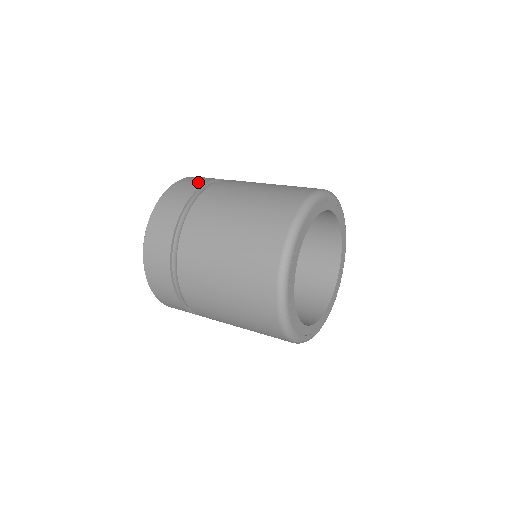
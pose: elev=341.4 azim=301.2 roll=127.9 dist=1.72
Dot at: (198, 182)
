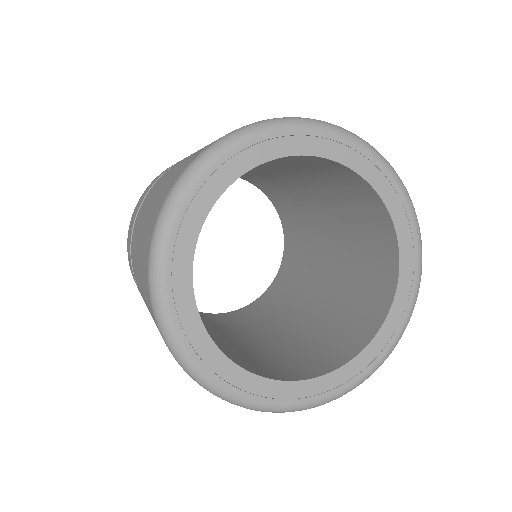
Dot at: occluded
